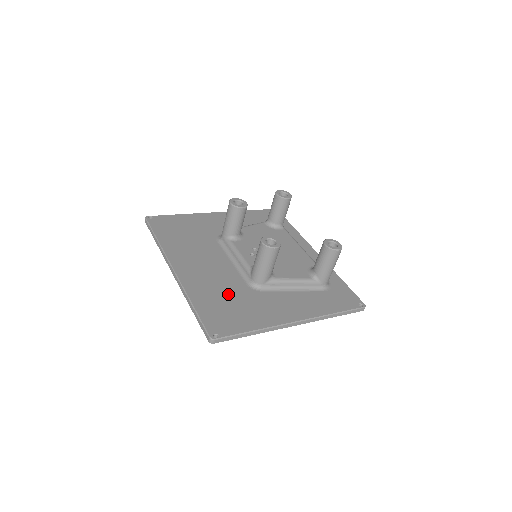
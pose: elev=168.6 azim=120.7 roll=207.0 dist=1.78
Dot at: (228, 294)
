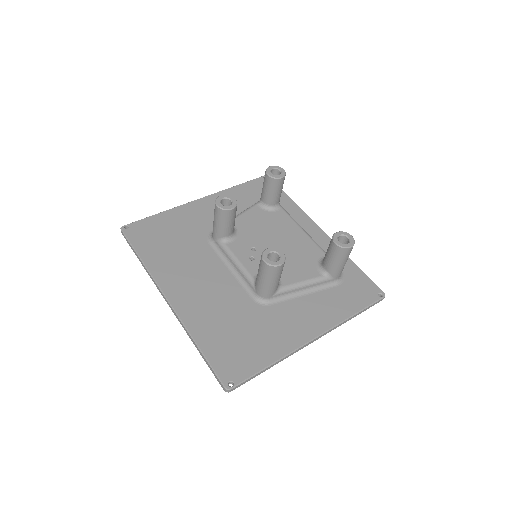
Dot at: (234, 320)
